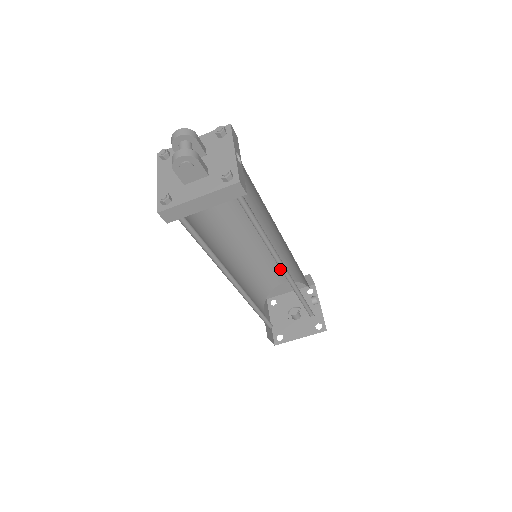
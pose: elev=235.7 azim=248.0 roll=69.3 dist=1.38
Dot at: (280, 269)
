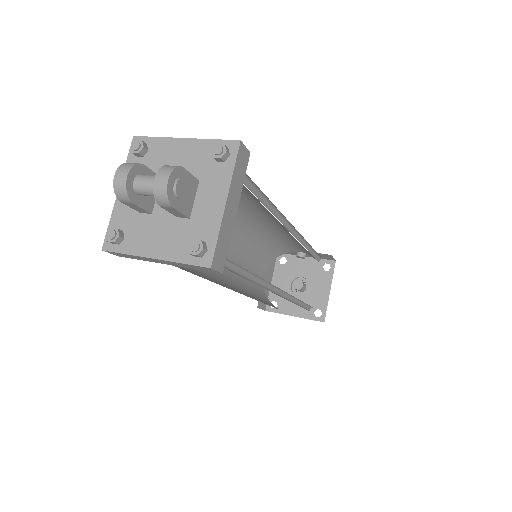
Dot at: (255, 267)
